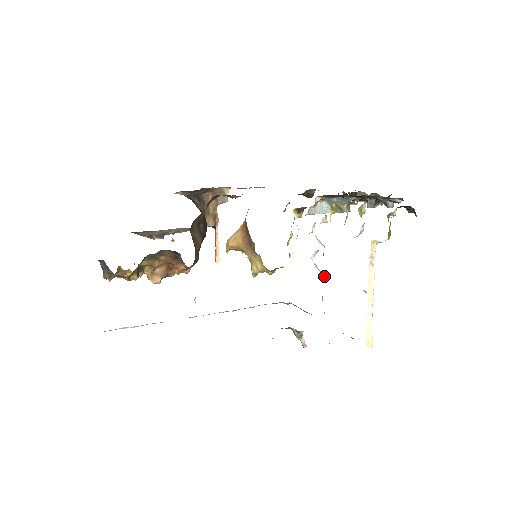
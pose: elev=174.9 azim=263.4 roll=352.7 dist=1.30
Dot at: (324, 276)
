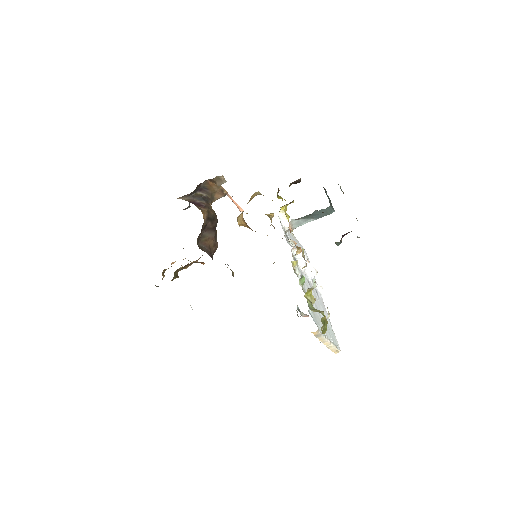
Dot at: (313, 275)
